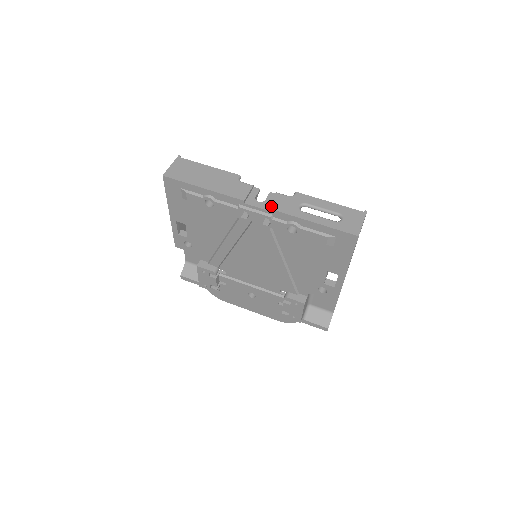
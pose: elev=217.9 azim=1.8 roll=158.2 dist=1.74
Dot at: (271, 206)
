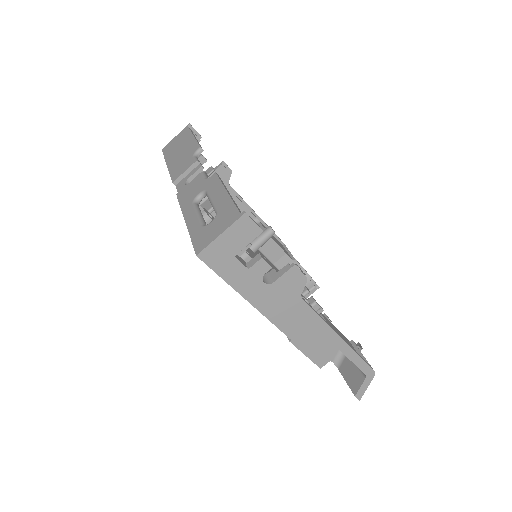
Dot at: (180, 192)
